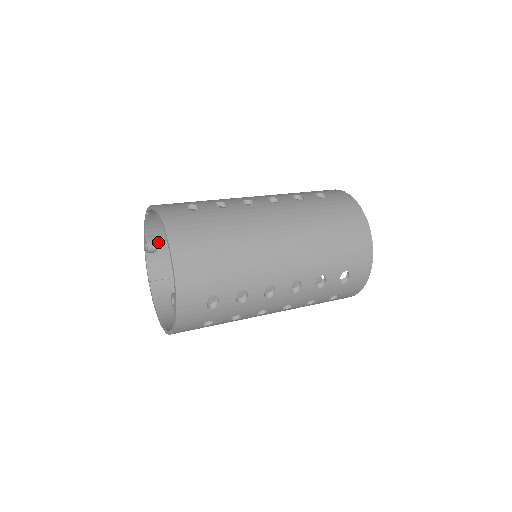
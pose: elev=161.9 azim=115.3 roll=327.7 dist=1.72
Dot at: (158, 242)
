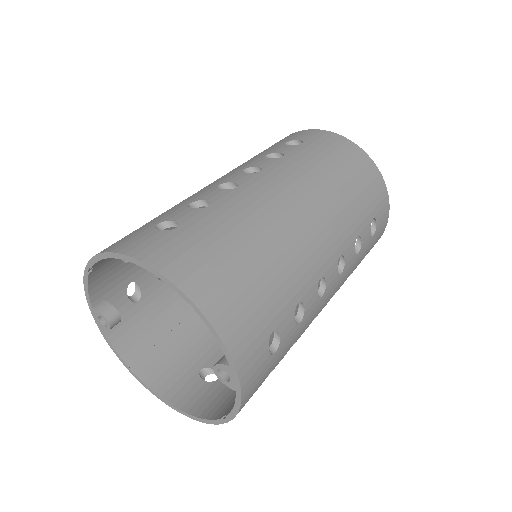
Dot at: occluded
